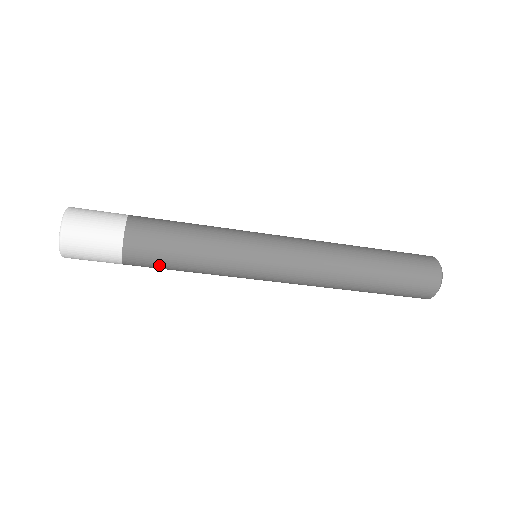
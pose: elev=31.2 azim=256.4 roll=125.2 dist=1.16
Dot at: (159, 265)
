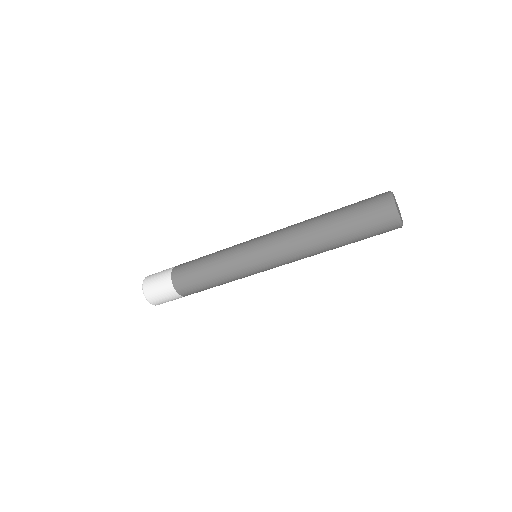
Dot at: (194, 282)
